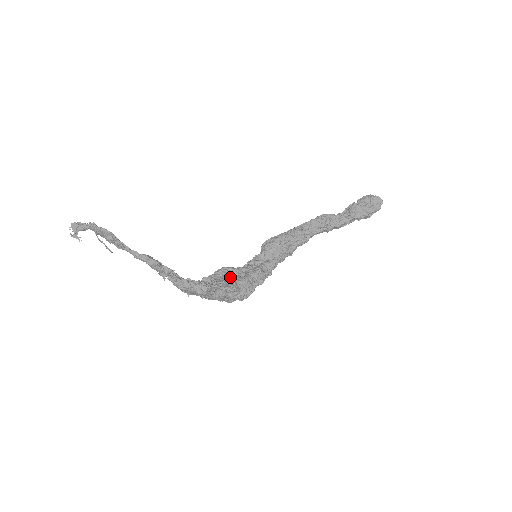
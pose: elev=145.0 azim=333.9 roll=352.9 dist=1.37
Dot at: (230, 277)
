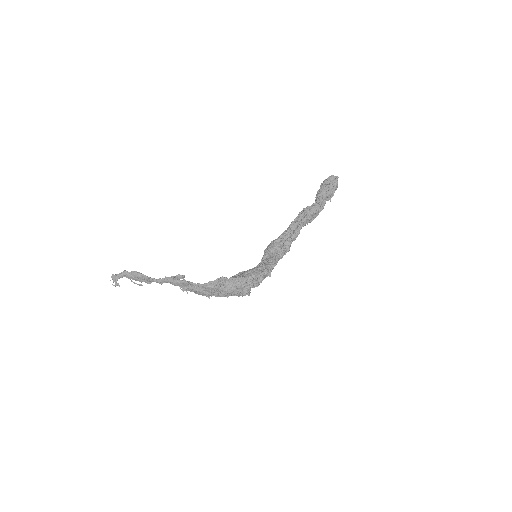
Dot at: occluded
